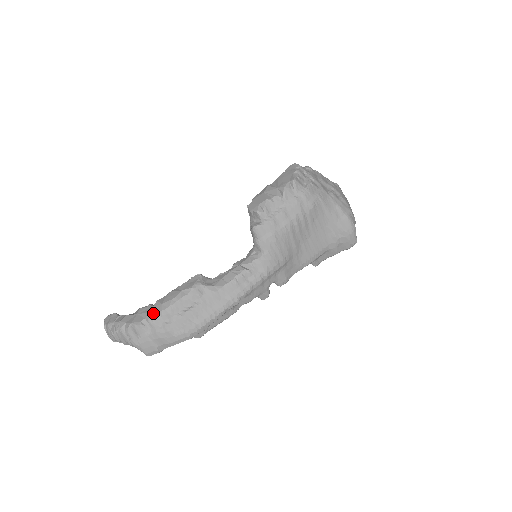
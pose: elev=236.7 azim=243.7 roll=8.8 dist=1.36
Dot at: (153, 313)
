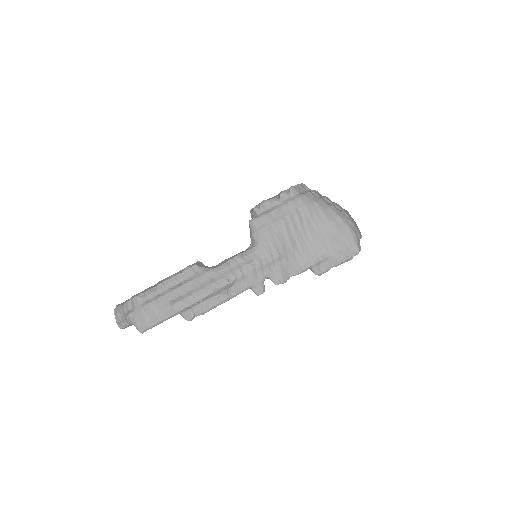
Dot at: (151, 288)
